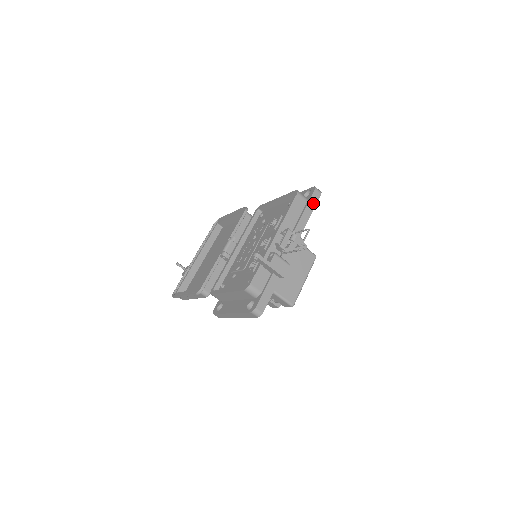
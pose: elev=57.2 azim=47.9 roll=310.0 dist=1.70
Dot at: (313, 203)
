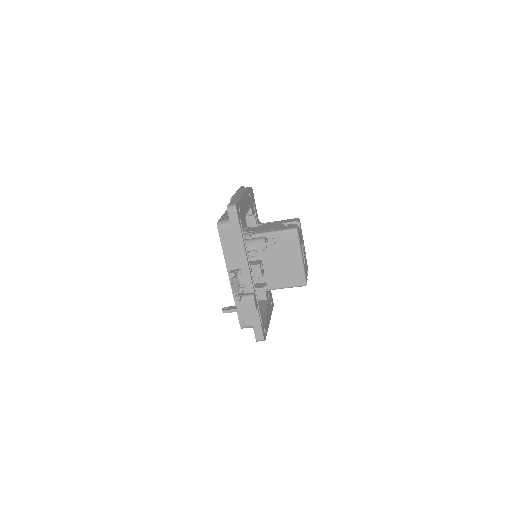
Dot at: (236, 225)
